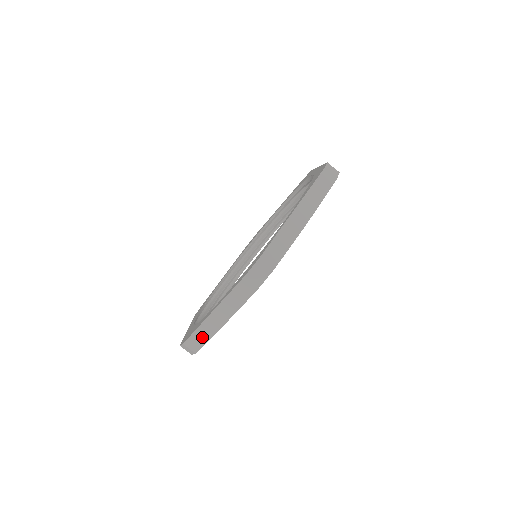
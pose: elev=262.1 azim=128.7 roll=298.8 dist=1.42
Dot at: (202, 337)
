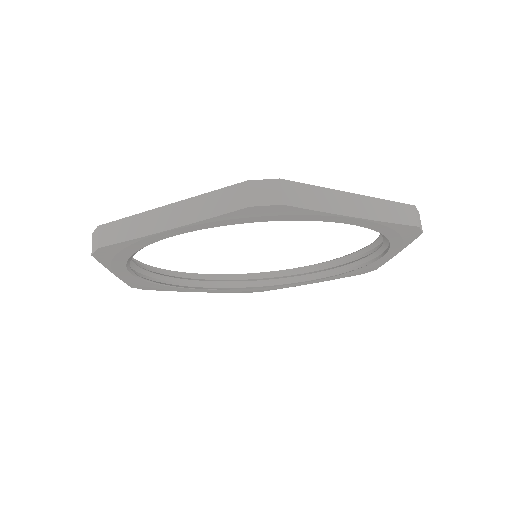
Dot at: occluded
